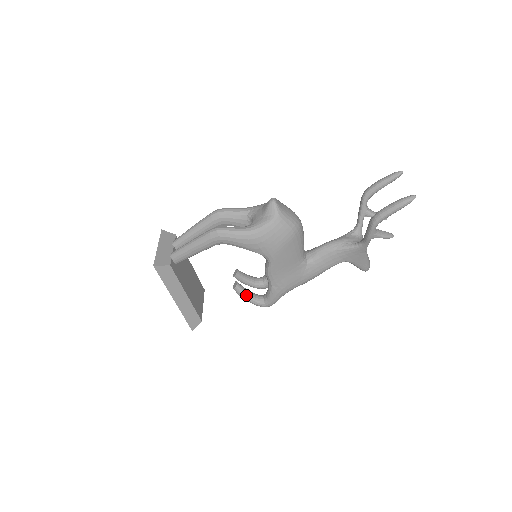
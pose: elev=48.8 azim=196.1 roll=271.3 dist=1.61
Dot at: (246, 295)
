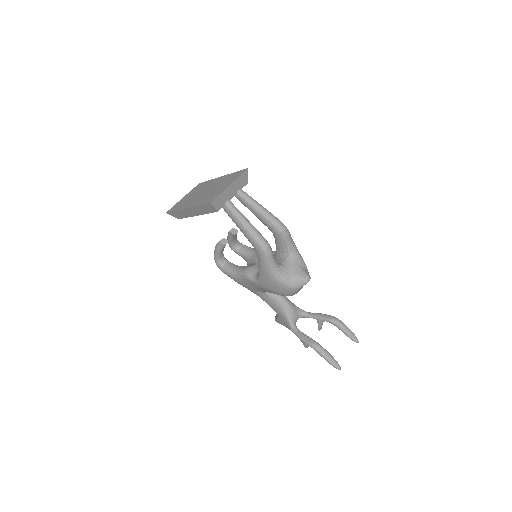
Dot at: (219, 251)
